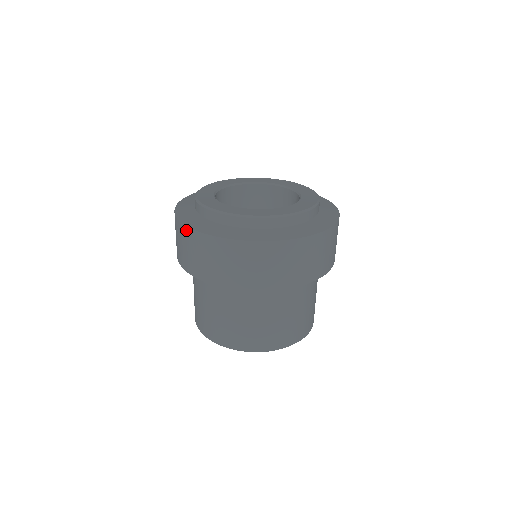
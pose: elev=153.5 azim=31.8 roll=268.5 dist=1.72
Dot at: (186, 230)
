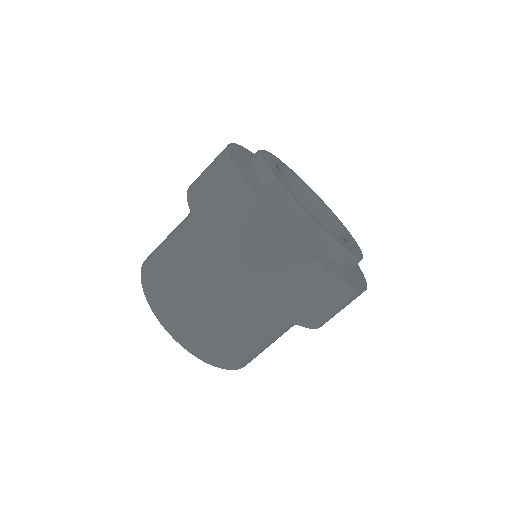
Dot at: occluded
